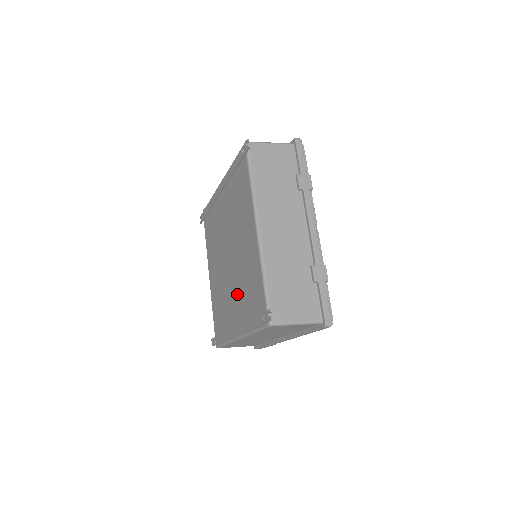
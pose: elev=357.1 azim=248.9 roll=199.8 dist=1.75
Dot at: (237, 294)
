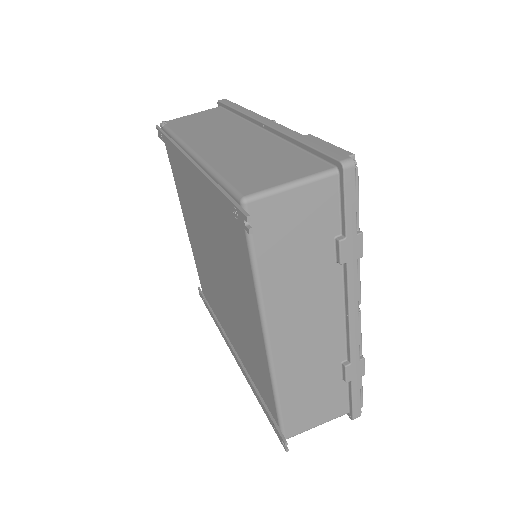
Dot at: (233, 329)
